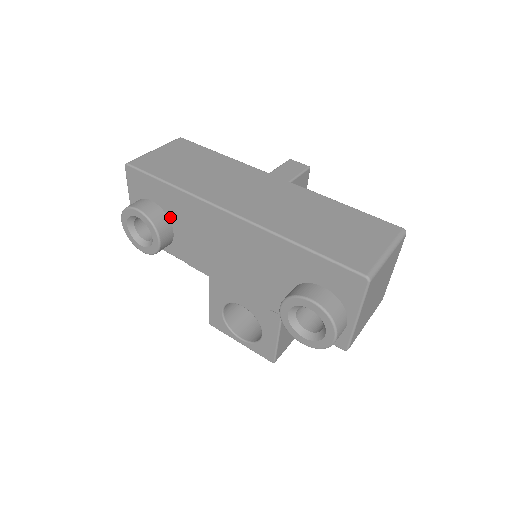
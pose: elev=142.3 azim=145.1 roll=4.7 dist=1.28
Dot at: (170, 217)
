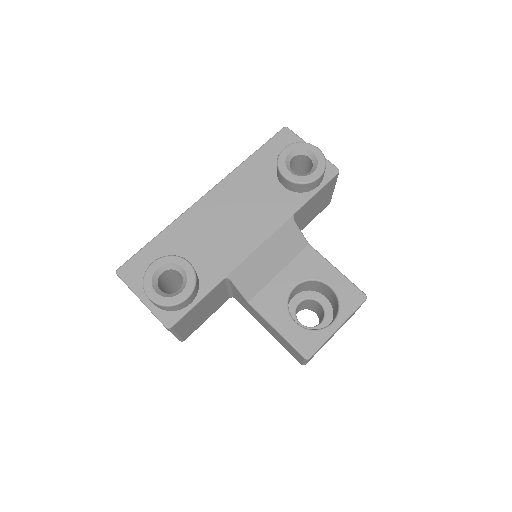
Dot at: occluded
